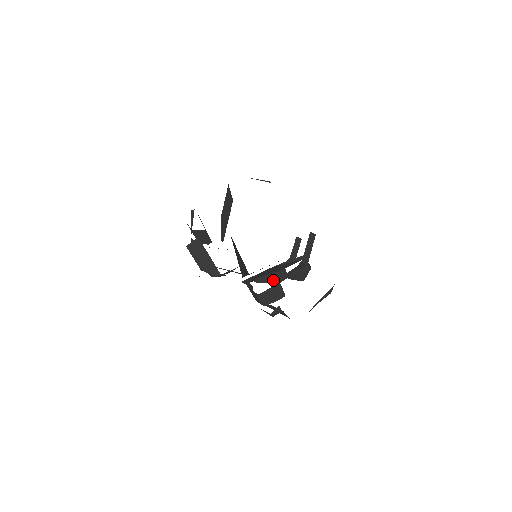
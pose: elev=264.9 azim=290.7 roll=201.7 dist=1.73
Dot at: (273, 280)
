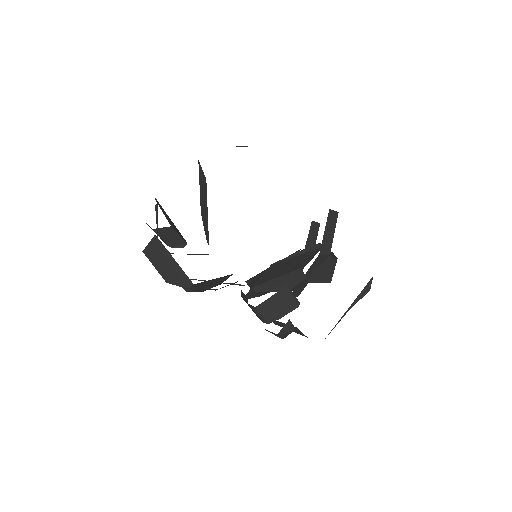
Dot at: (283, 286)
